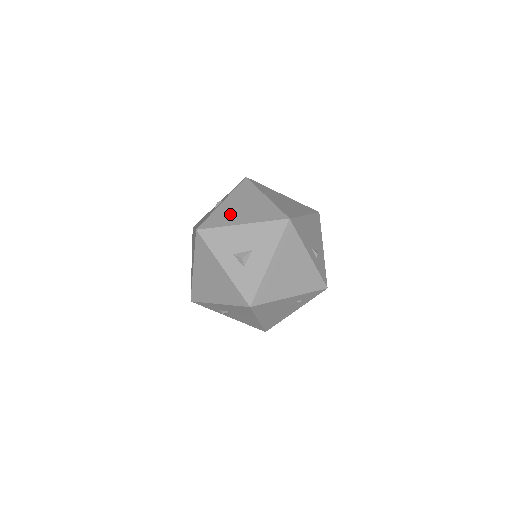
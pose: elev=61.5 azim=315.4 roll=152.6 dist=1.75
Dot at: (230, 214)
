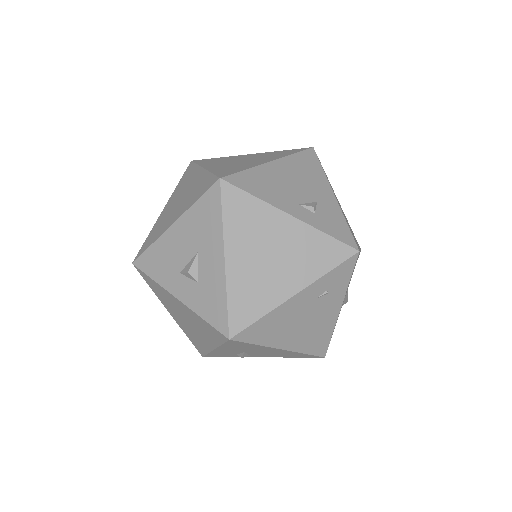
Dot at: (165, 219)
